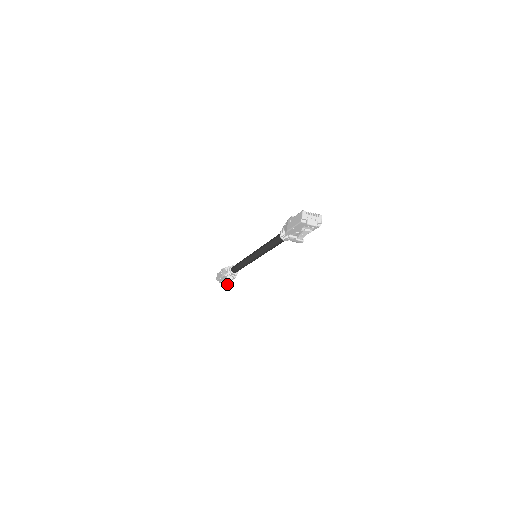
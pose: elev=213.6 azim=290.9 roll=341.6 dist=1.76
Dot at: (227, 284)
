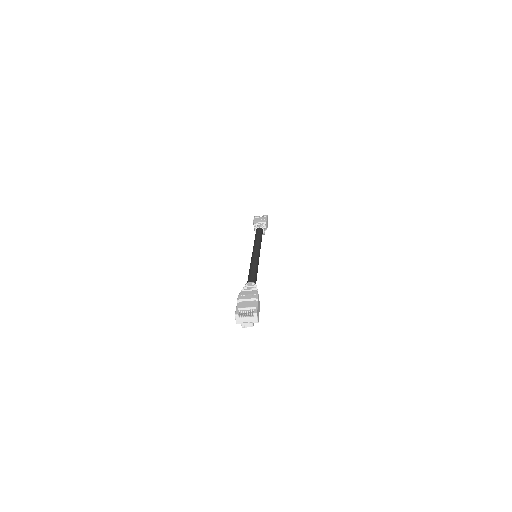
Dot at: (262, 234)
